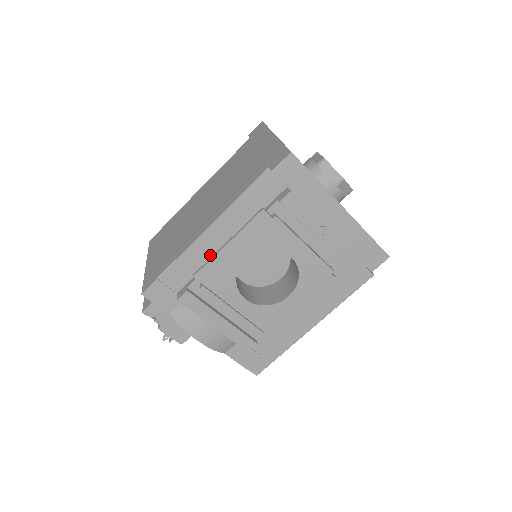
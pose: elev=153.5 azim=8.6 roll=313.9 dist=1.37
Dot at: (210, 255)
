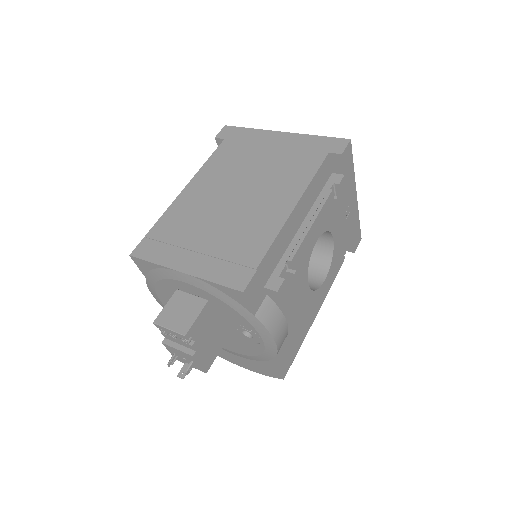
Dot at: (289, 240)
